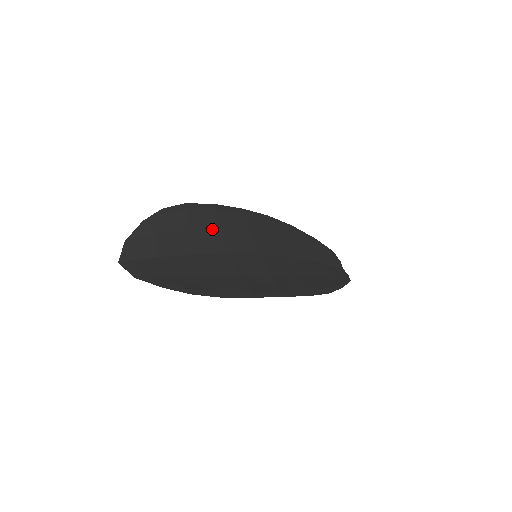
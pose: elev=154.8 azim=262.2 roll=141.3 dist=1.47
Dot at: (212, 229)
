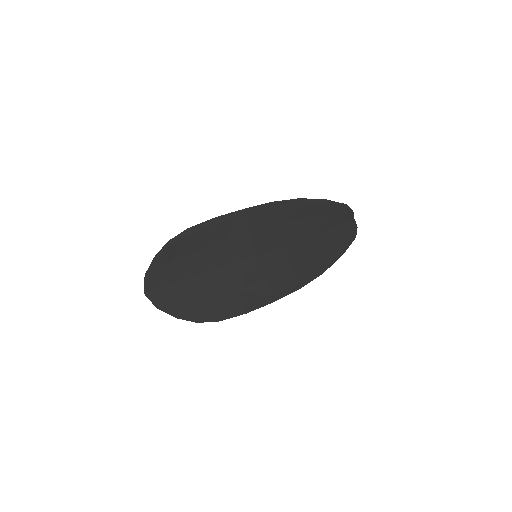
Dot at: (214, 246)
